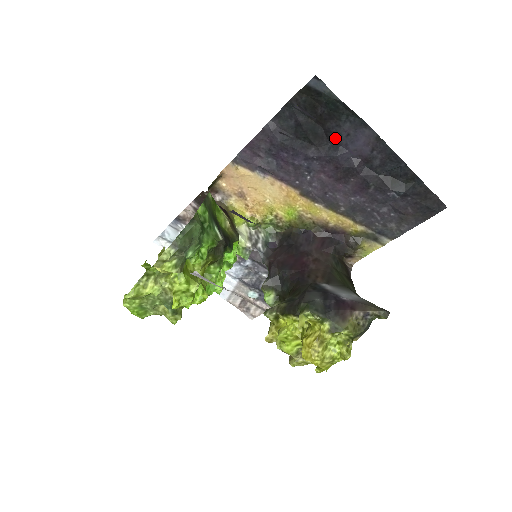
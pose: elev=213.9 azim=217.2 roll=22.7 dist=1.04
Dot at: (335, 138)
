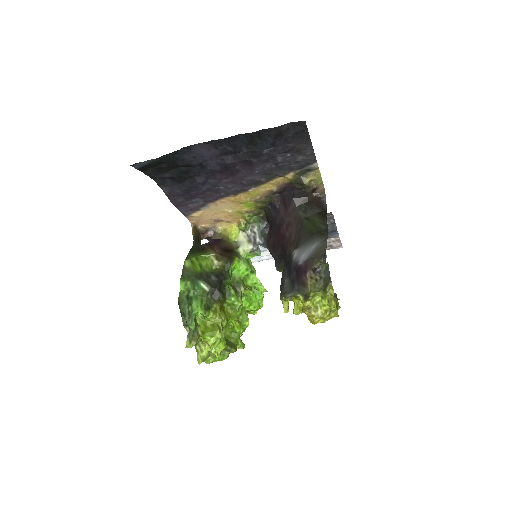
Dot at: (194, 164)
